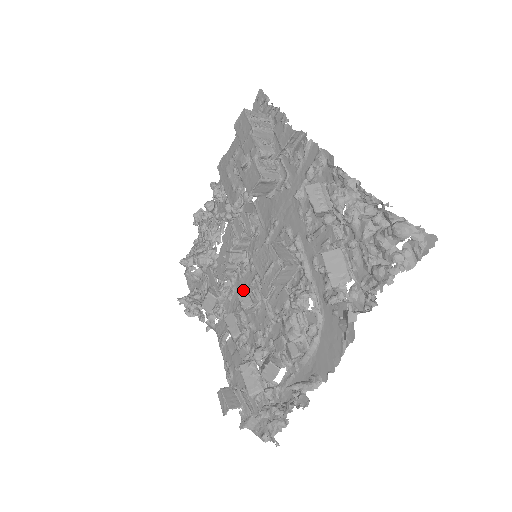
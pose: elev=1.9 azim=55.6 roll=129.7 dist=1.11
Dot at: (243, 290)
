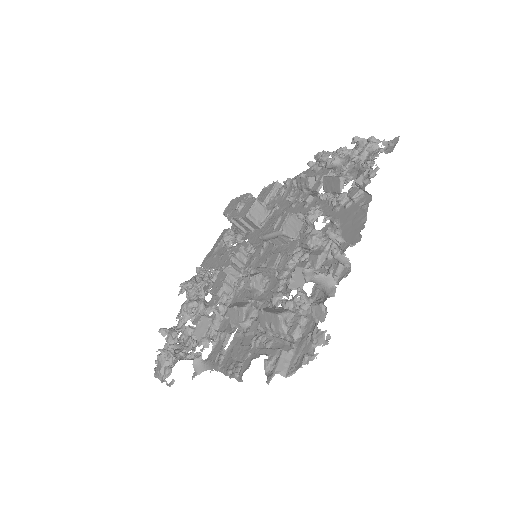
Dot at: (243, 295)
